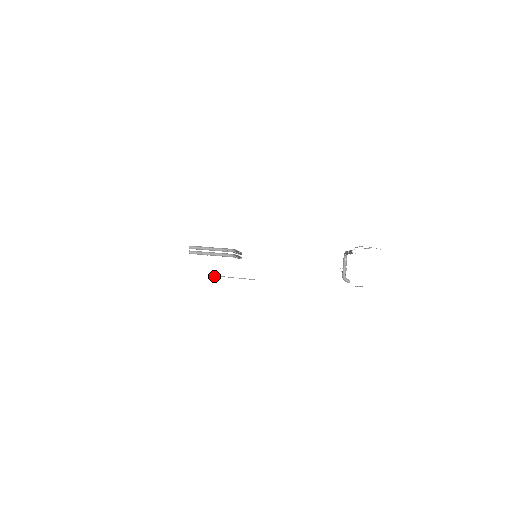
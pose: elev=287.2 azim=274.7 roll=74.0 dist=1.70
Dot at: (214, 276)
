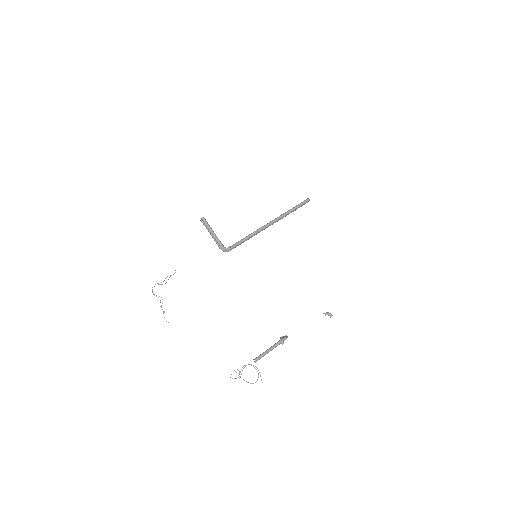
Dot at: (152, 292)
